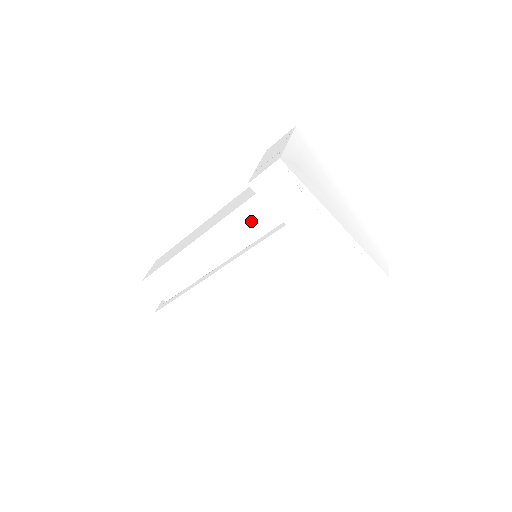
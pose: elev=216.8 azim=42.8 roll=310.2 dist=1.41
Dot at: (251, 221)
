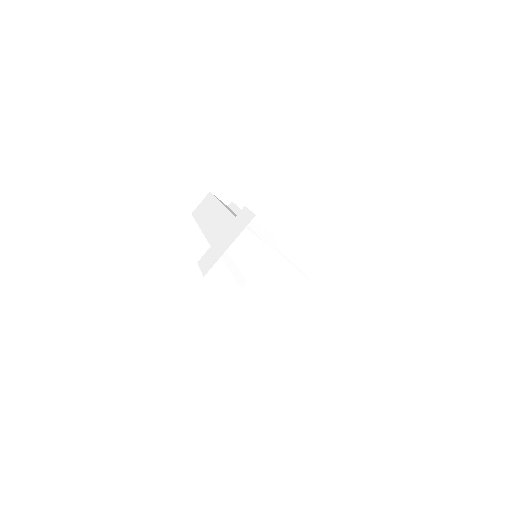
Dot at: occluded
